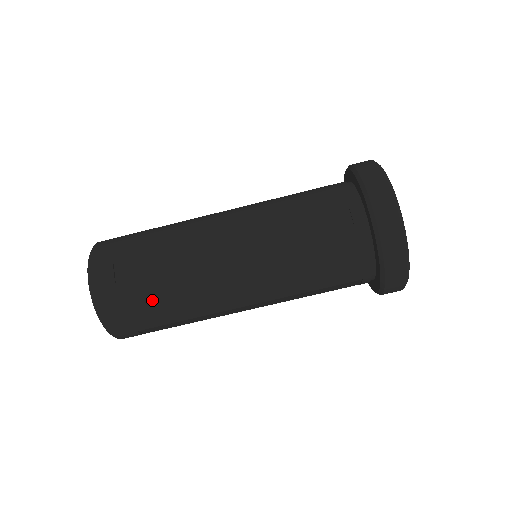
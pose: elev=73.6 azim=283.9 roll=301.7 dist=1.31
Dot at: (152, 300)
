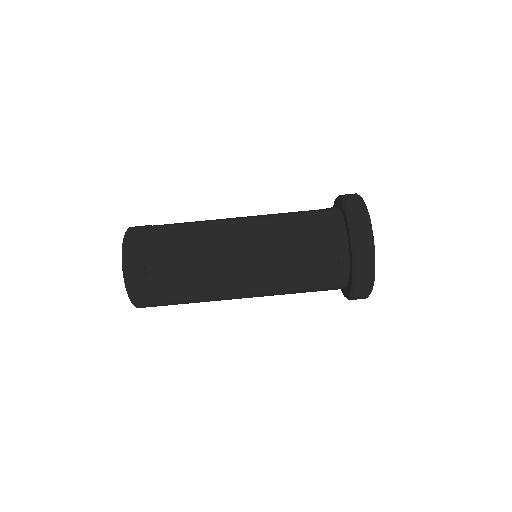
Dot at: (175, 294)
